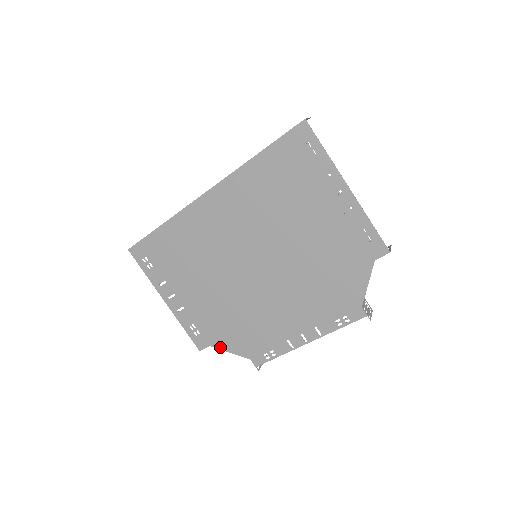
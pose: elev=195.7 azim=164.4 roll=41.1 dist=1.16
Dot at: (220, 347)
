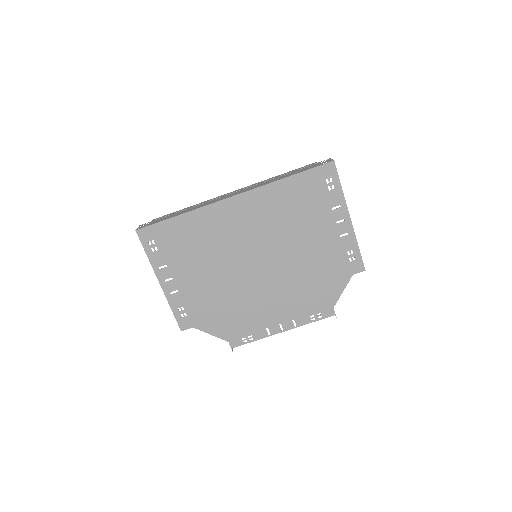
Dot at: (203, 329)
